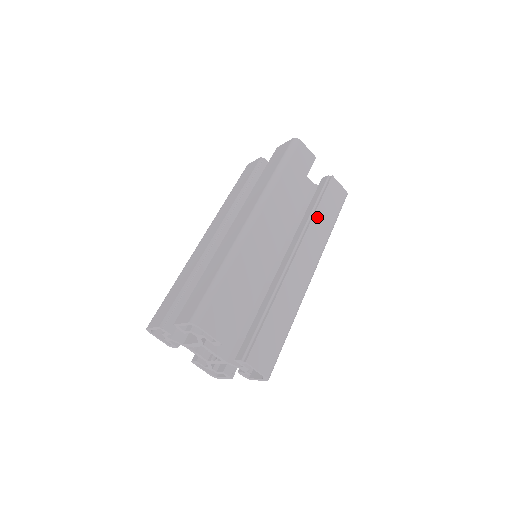
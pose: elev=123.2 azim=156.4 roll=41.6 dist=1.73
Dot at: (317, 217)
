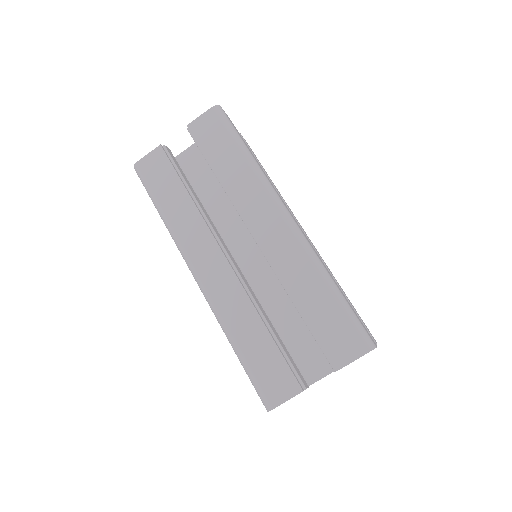
Dot at: (272, 182)
